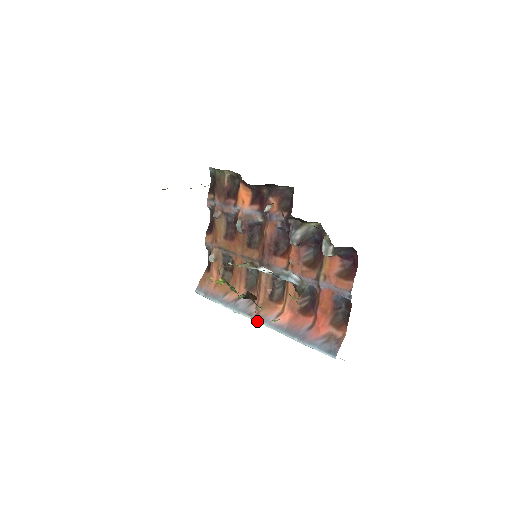
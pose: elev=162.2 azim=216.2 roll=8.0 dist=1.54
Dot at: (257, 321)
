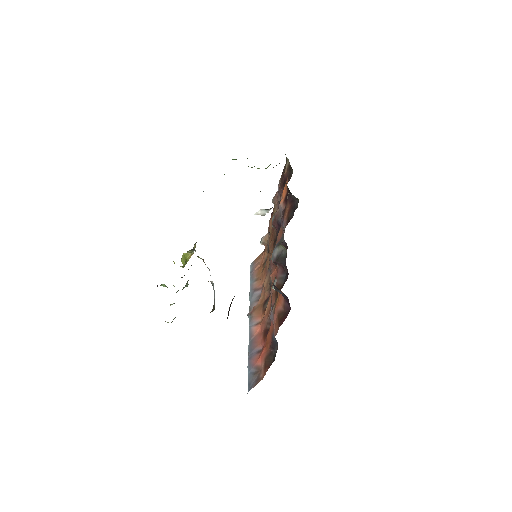
Dot at: occluded
